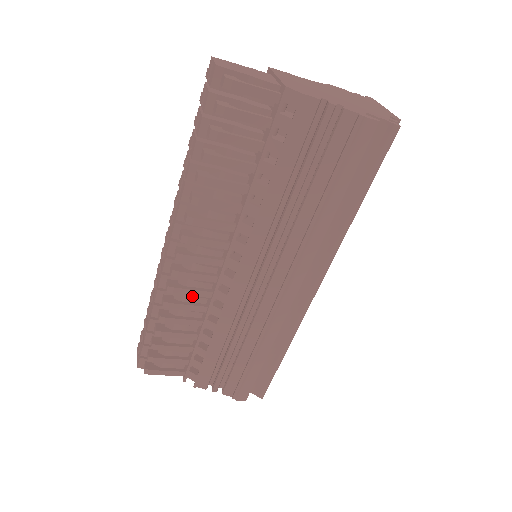
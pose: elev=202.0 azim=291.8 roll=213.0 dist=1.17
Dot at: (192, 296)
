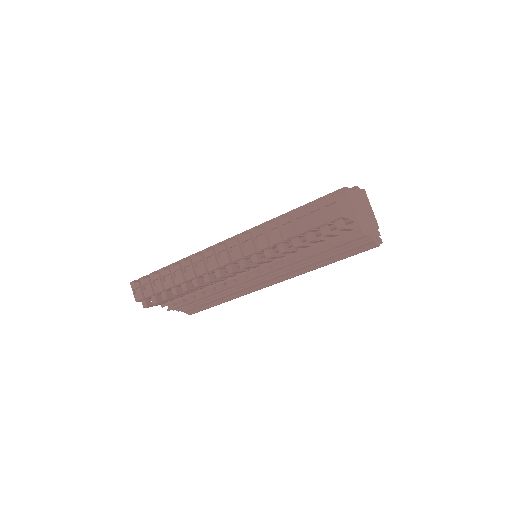
Dot at: occluded
